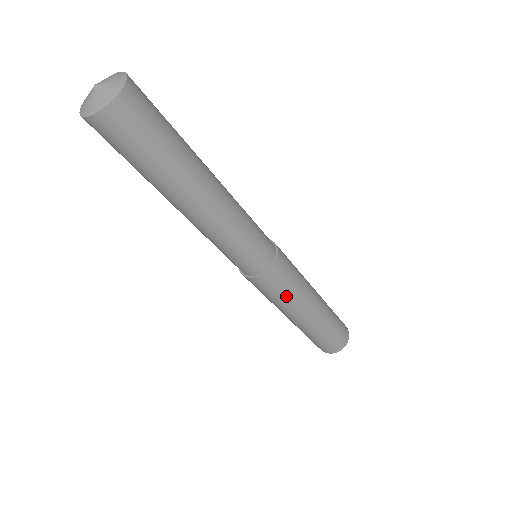
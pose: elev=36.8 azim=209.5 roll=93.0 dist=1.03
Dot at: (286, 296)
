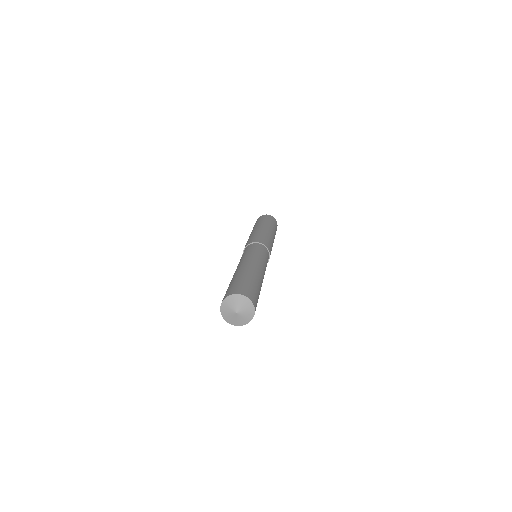
Dot at: occluded
